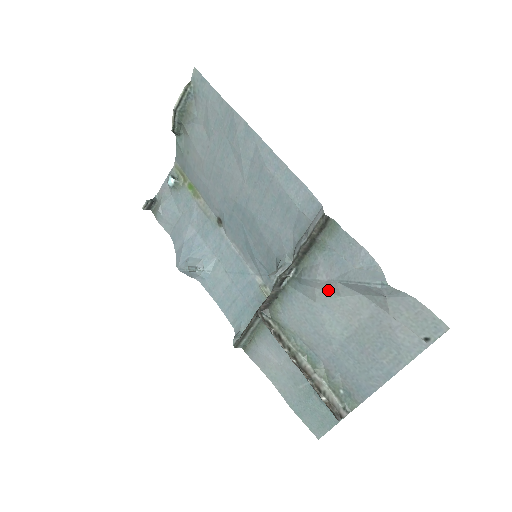
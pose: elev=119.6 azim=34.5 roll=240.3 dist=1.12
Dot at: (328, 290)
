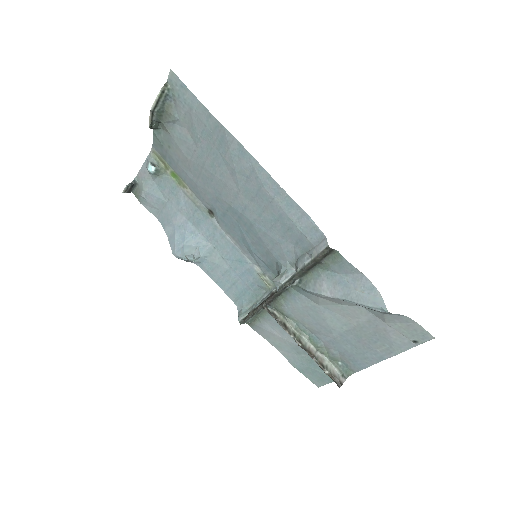
Dot at: (331, 300)
